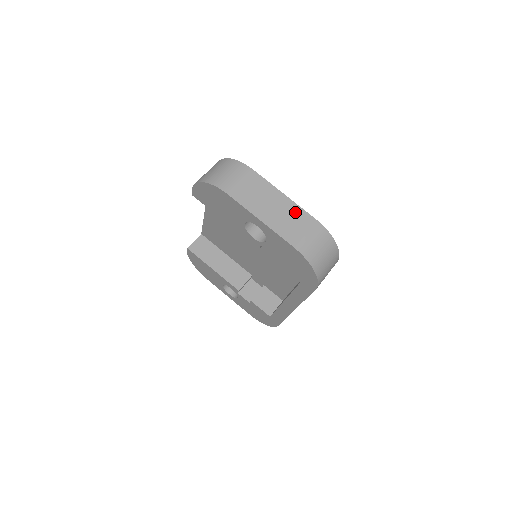
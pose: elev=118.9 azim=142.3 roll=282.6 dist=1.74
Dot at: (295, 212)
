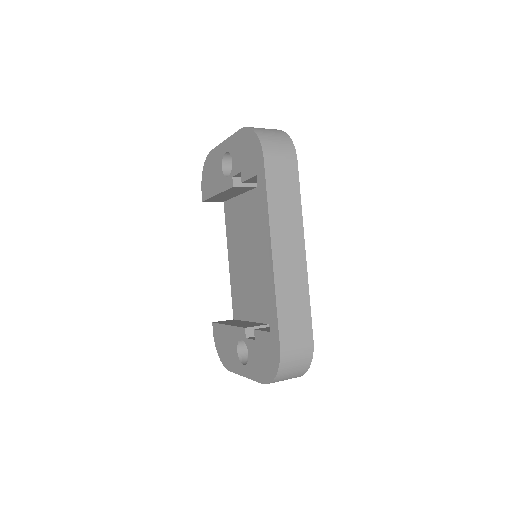
Dot at: occluded
